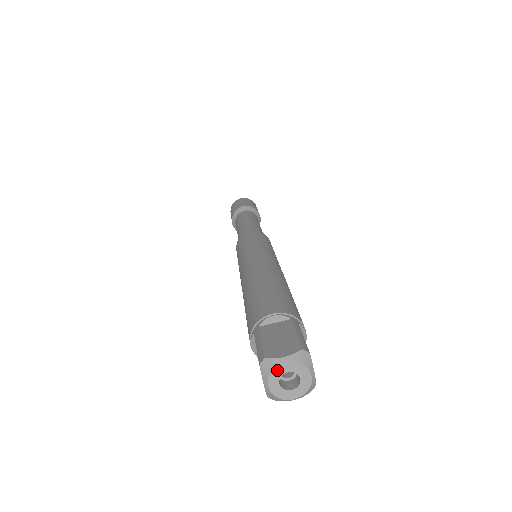
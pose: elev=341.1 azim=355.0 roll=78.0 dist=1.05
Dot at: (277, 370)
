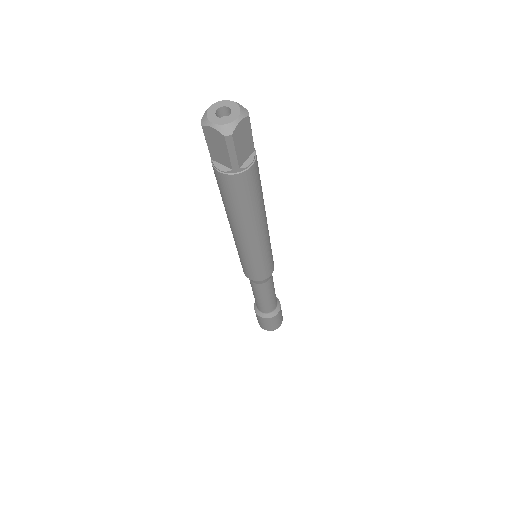
Dot at: (209, 113)
